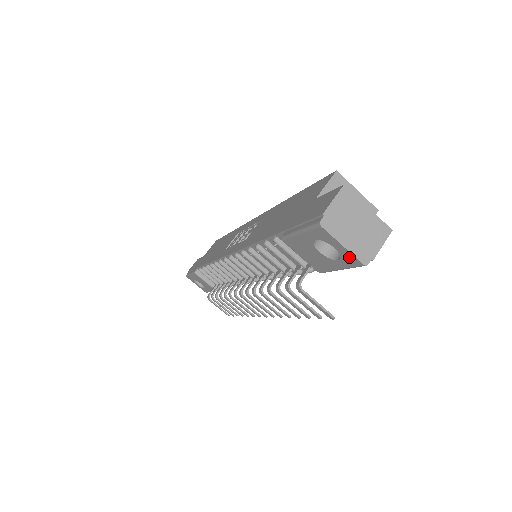
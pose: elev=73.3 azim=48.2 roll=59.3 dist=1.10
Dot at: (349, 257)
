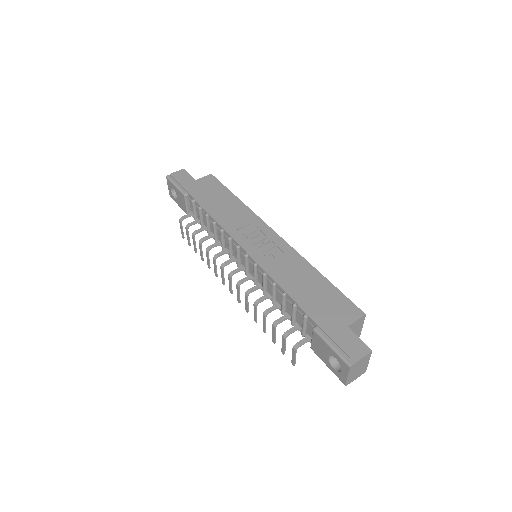
Dot at: (343, 378)
